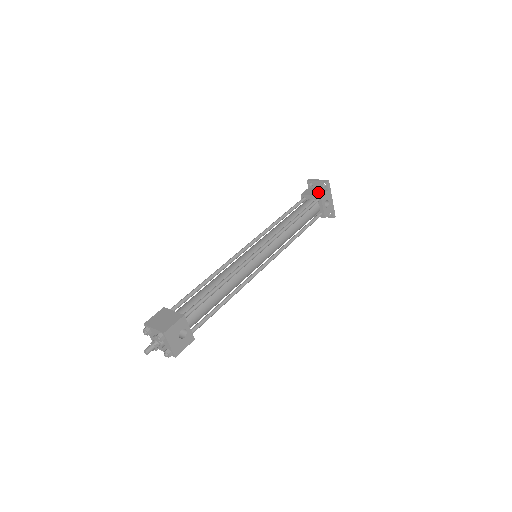
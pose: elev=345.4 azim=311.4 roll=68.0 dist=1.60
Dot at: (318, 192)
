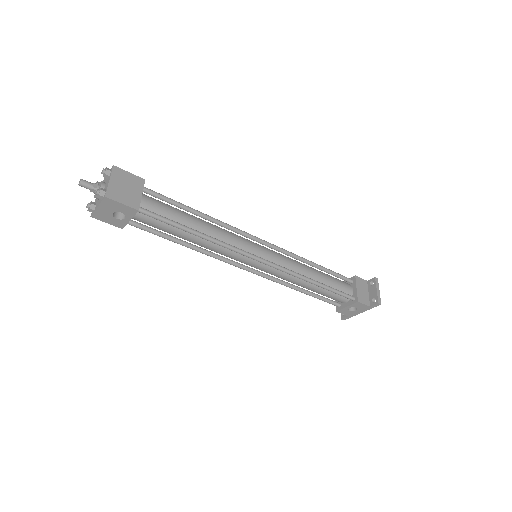
Dot at: (364, 296)
